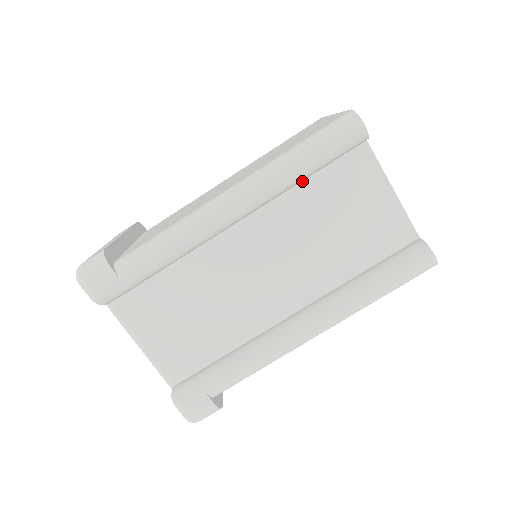
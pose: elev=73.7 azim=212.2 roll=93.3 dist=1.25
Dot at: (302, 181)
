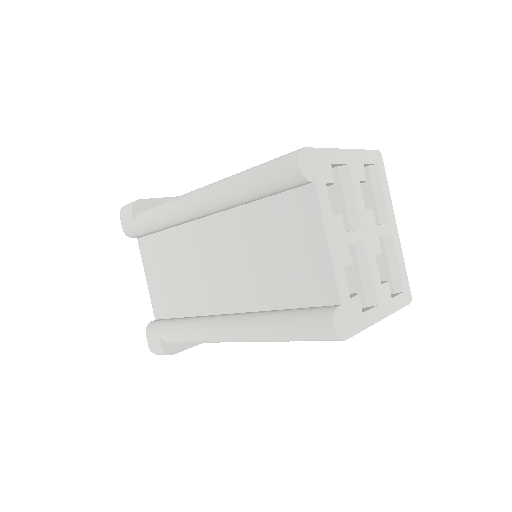
Dot at: (258, 201)
